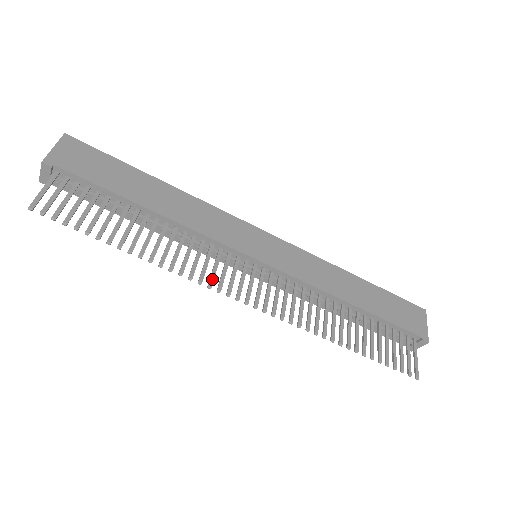
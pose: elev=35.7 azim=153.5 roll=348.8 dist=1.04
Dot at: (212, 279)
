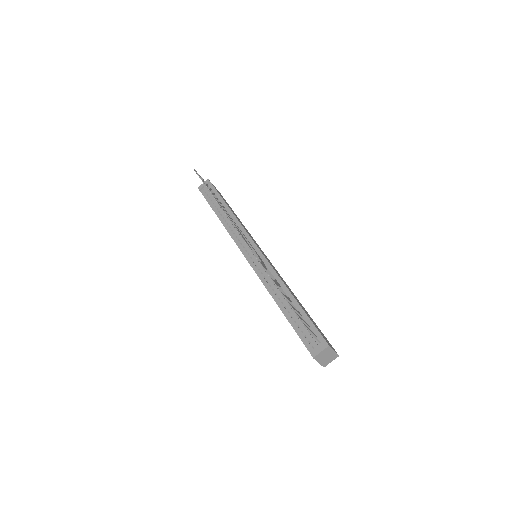
Dot at: occluded
